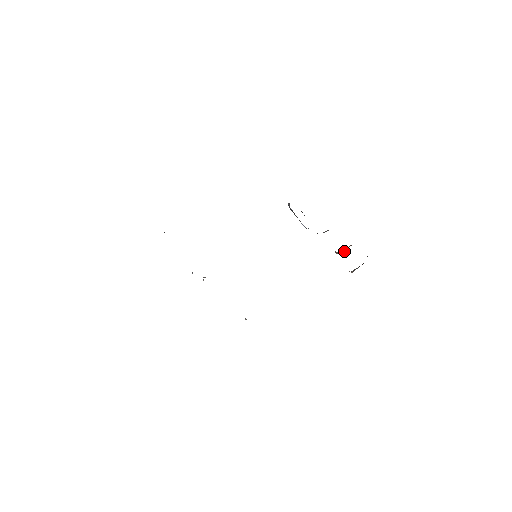
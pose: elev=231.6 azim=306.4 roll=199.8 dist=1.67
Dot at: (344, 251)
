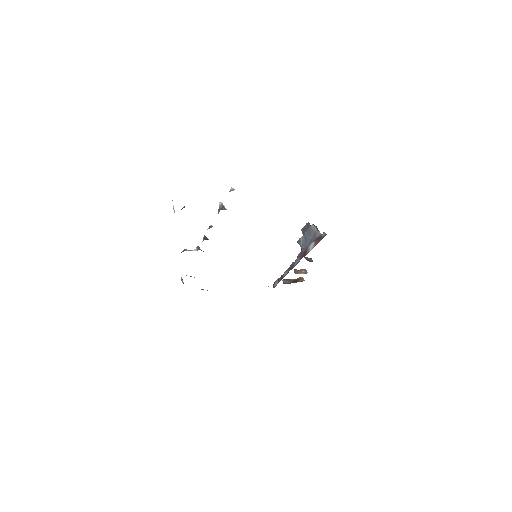
Dot at: (299, 273)
